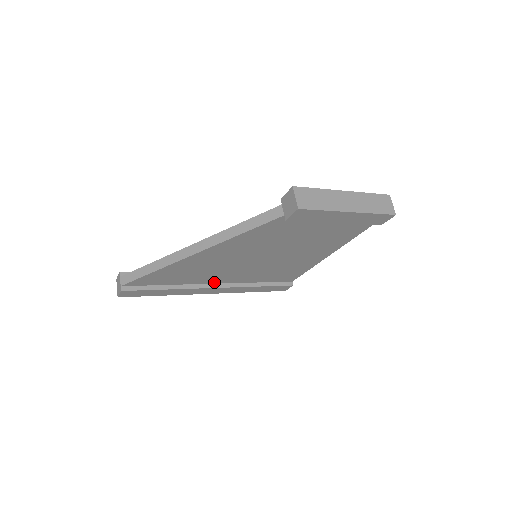
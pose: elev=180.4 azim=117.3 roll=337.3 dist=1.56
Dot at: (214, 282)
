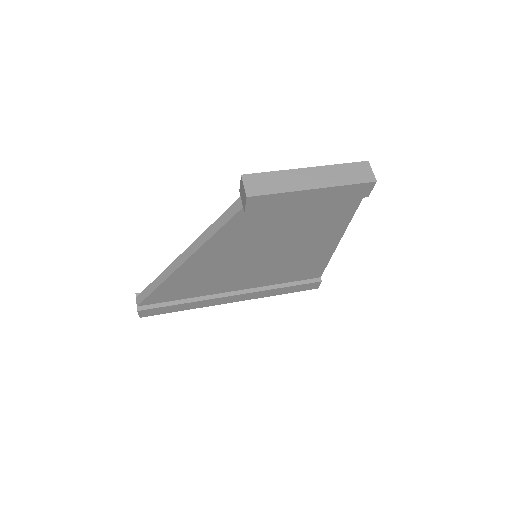
Dot at: (230, 290)
